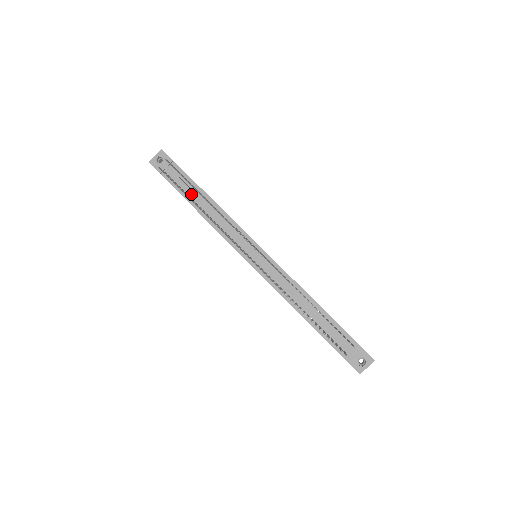
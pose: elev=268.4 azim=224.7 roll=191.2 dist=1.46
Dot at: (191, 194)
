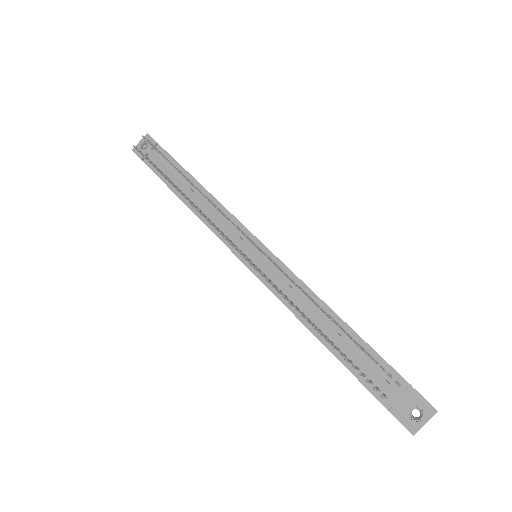
Dot at: (175, 179)
